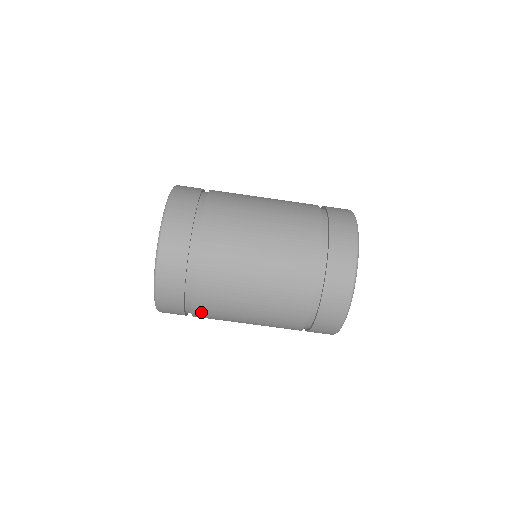
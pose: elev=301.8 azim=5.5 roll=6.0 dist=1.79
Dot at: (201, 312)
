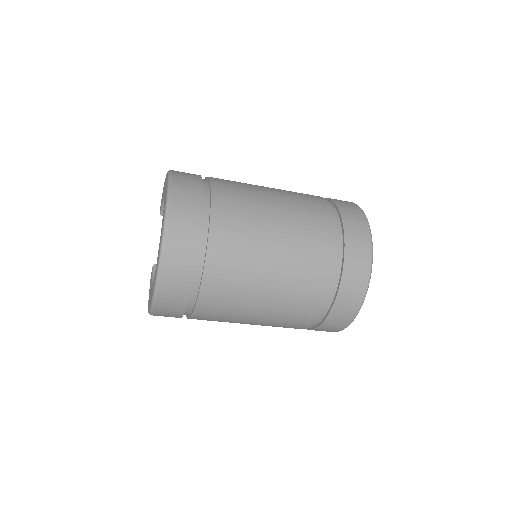
Dot at: occluded
